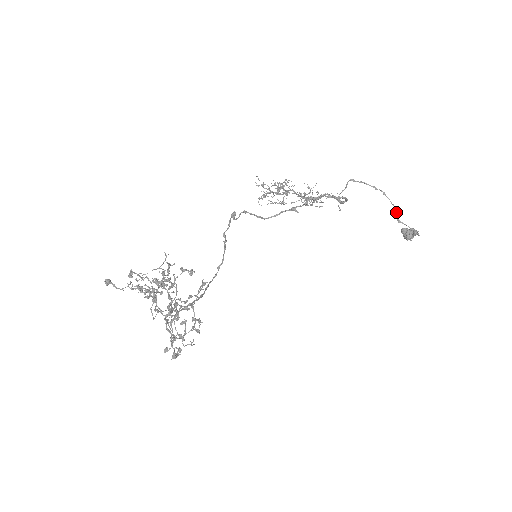
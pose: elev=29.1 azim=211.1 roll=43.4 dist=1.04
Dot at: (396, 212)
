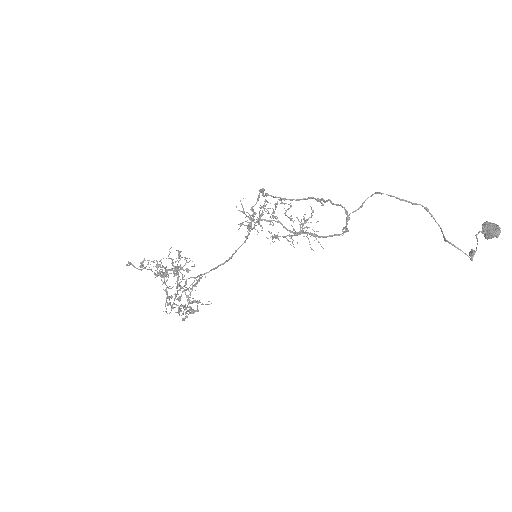
Dot at: (441, 231)
